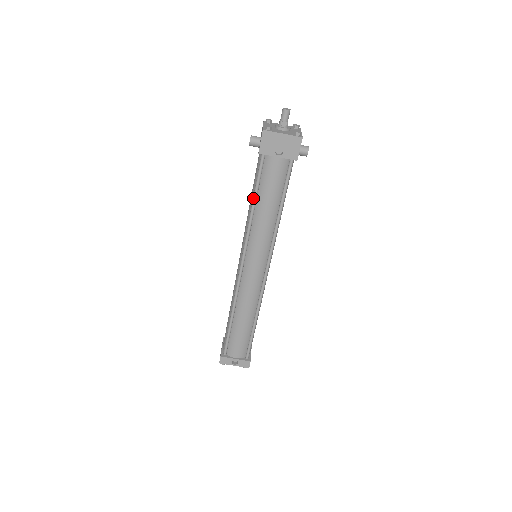
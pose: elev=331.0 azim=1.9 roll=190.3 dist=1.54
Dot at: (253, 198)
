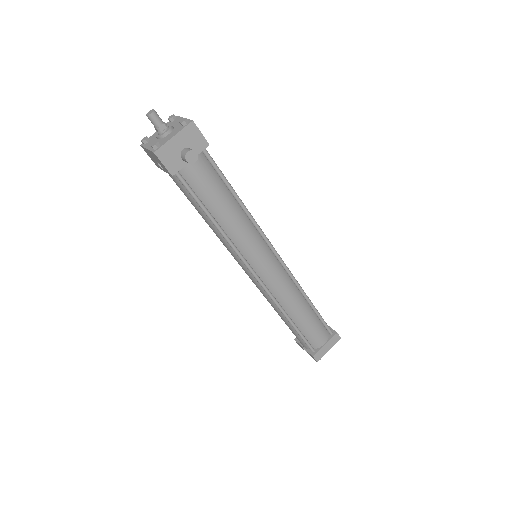
Dot at: occluded
